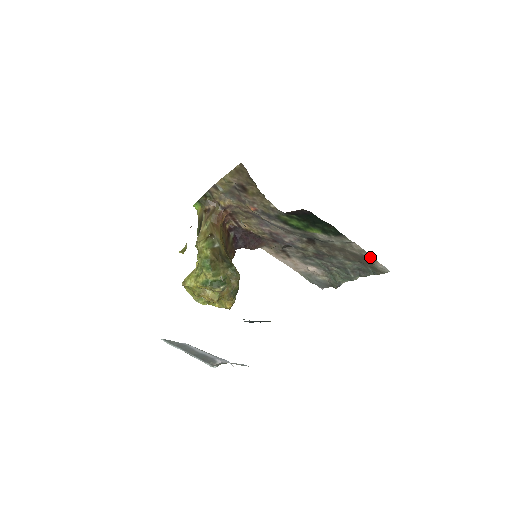
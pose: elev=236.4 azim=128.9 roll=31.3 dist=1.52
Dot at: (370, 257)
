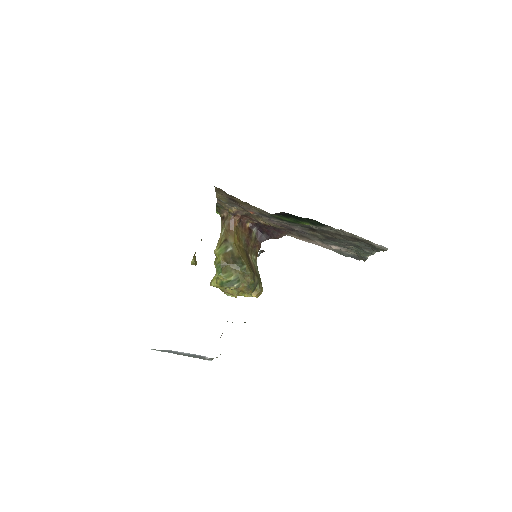
Dot at: (363, 239)
